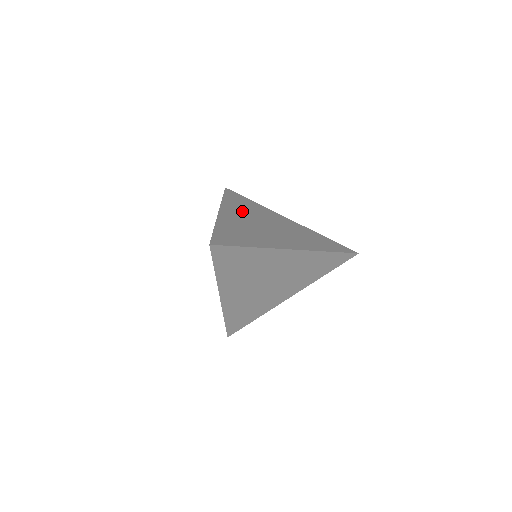
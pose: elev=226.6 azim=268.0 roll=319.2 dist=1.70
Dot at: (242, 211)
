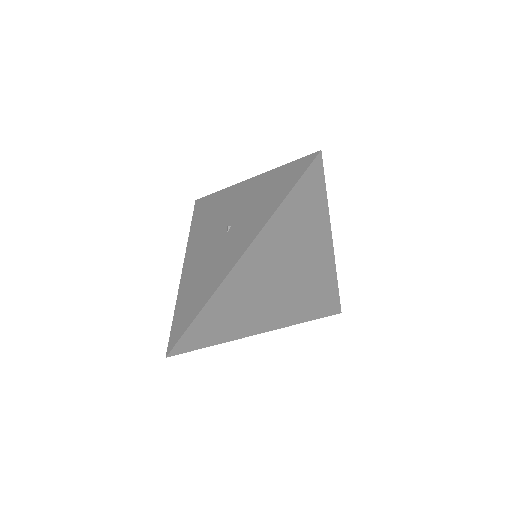
Dot at: occluded
